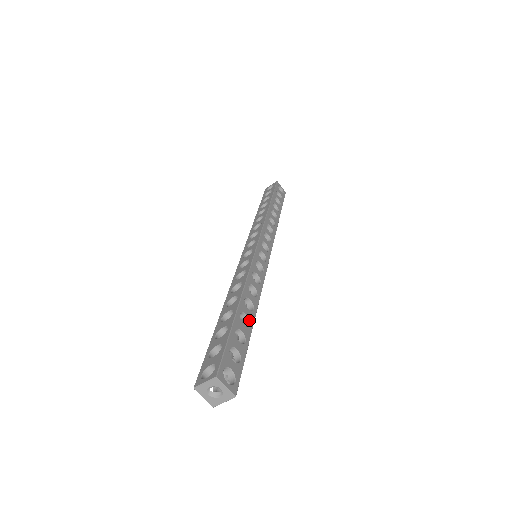
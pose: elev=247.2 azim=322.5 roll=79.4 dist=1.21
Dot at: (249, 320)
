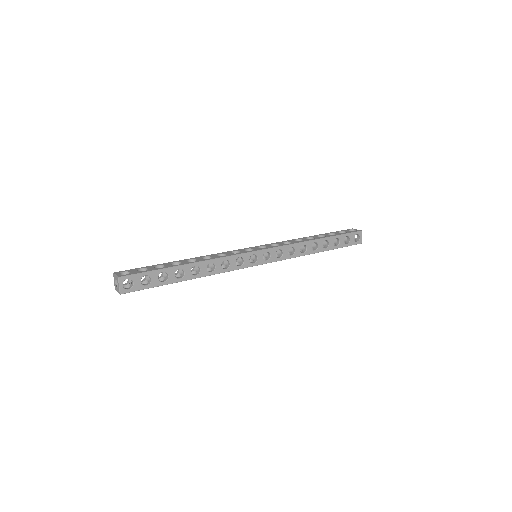
Dot at: (183, 276)
